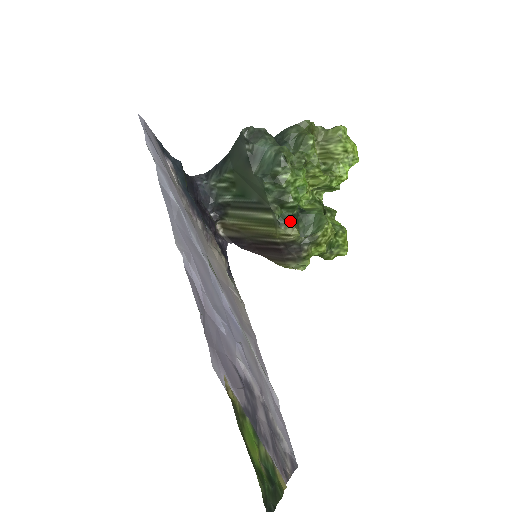
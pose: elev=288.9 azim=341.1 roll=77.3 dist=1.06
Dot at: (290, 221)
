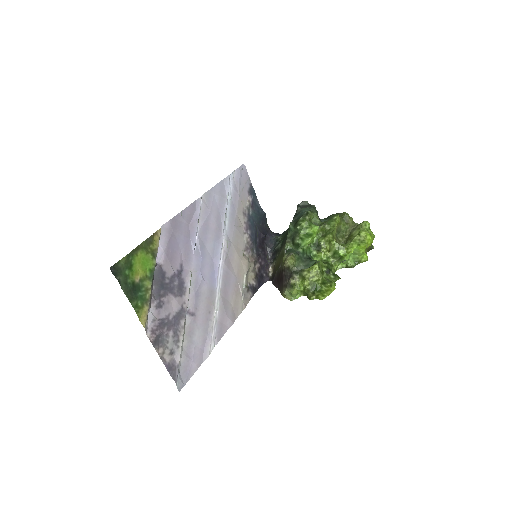
Dot at: (292, 252)
